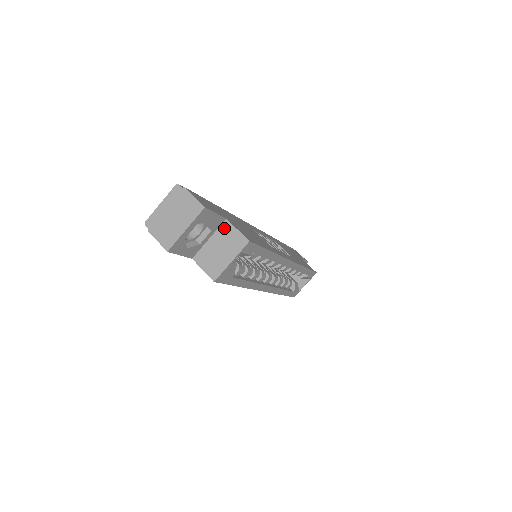
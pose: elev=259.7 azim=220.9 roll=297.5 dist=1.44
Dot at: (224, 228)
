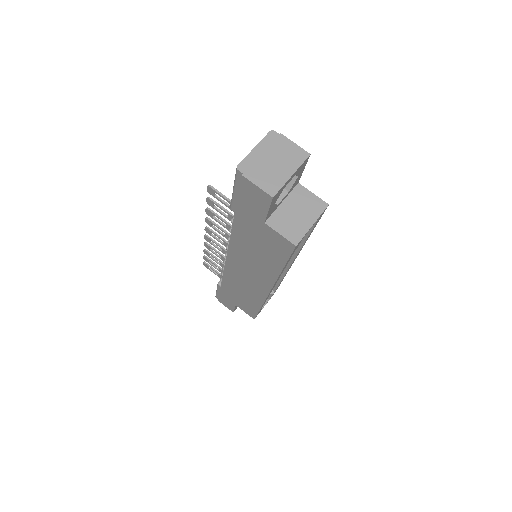
Dot at: (298, 192)
